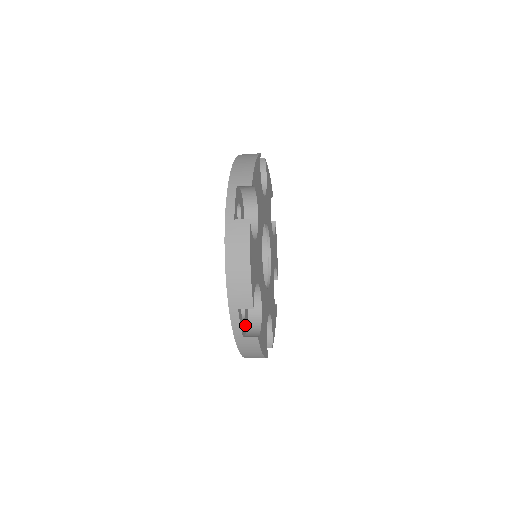
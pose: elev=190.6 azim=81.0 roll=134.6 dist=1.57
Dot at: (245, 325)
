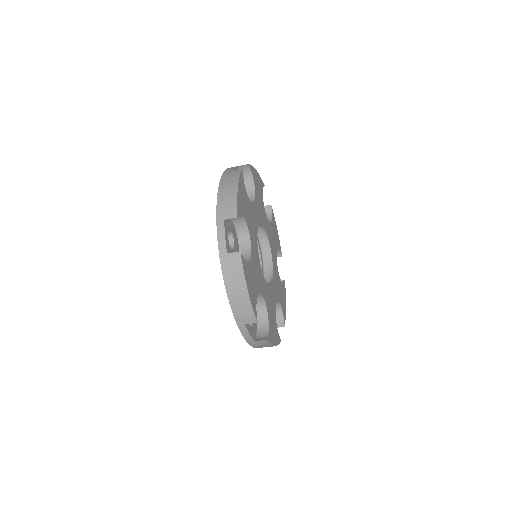
Dot at: (255, 328)
